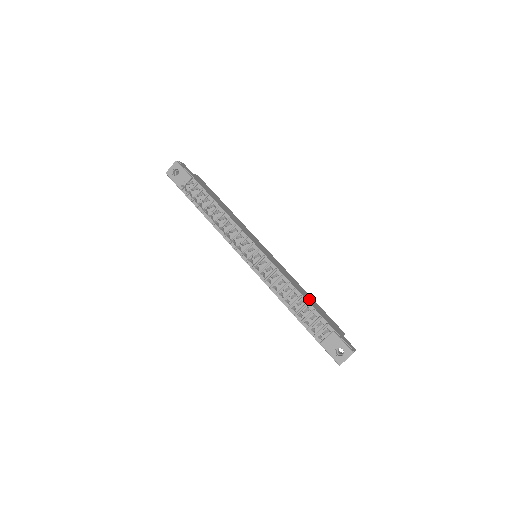
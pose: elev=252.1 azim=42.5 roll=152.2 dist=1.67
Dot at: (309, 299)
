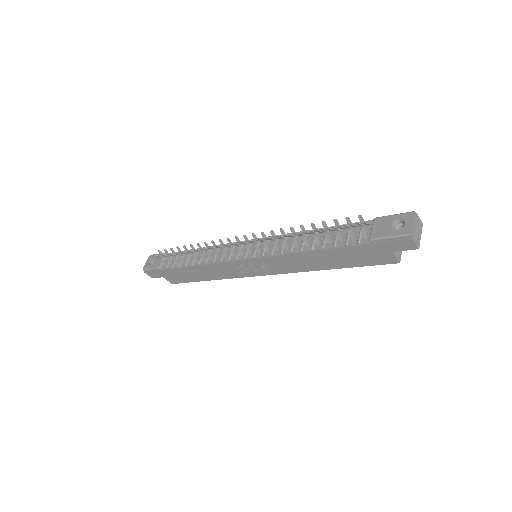
Dot at: occluded
